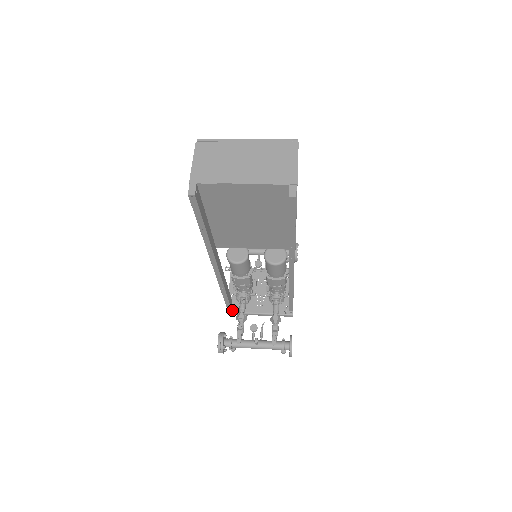
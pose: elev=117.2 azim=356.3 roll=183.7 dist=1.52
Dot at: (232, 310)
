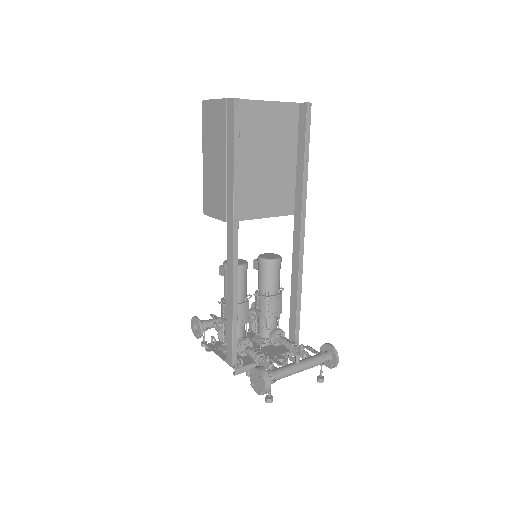
Dot at: (241, 360)
